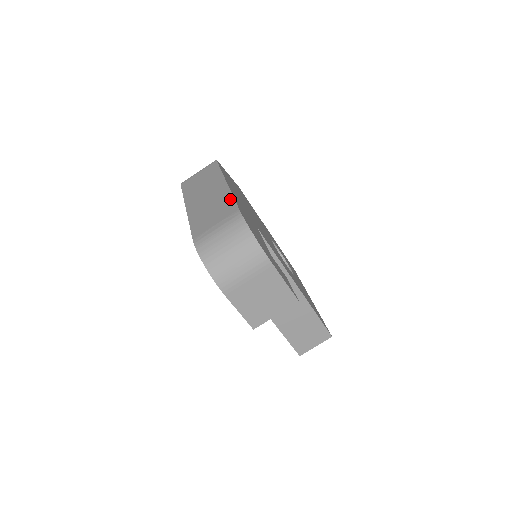
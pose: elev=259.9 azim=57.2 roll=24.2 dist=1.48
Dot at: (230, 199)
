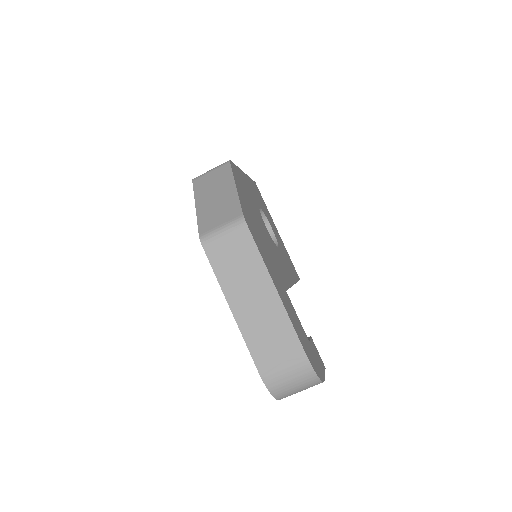
Dot at: (290, 328)
